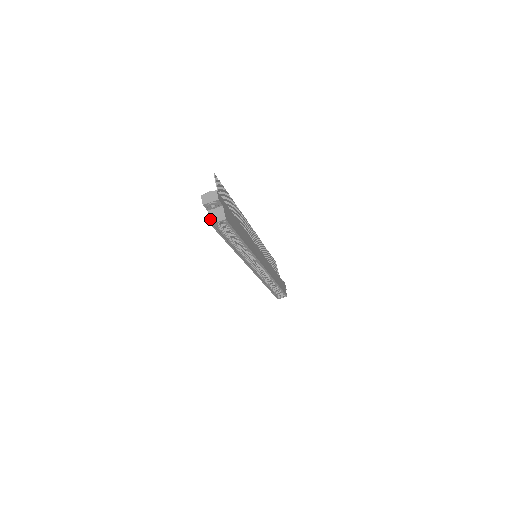
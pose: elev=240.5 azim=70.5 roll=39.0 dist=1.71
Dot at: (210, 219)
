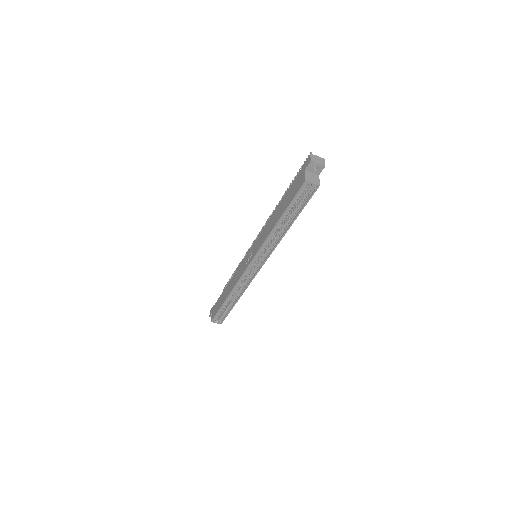
Dot at: (306, 177)
